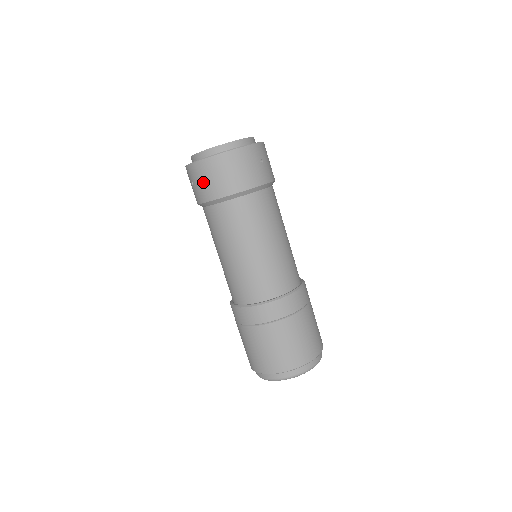
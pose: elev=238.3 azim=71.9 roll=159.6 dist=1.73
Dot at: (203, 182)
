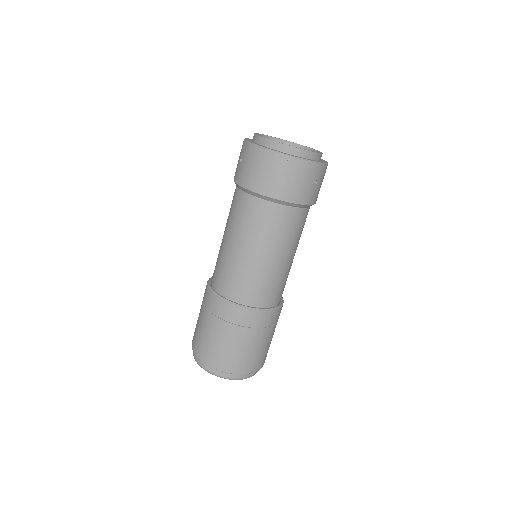
Dot at: (252, 168)
